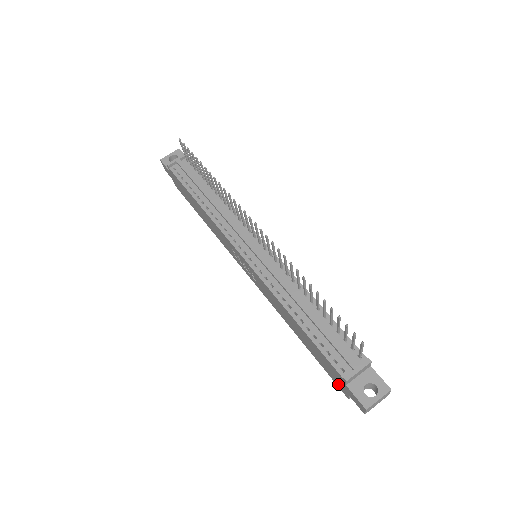
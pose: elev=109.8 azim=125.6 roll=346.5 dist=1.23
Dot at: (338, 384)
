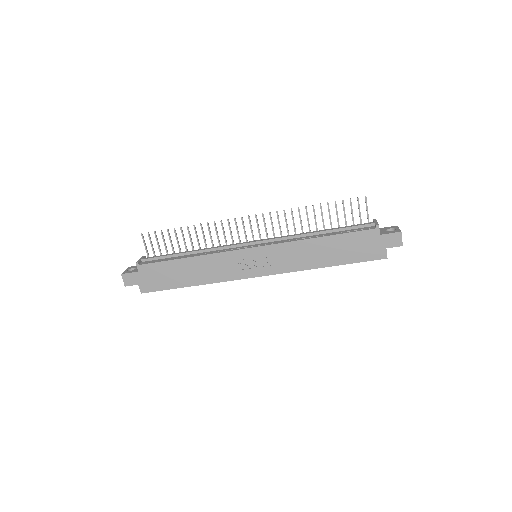
Dot at: (375, 254)
